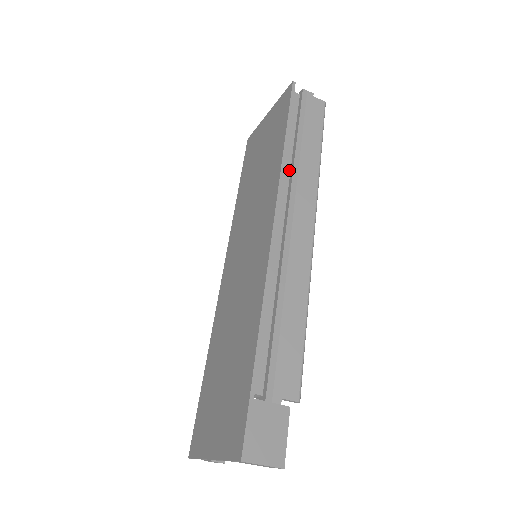
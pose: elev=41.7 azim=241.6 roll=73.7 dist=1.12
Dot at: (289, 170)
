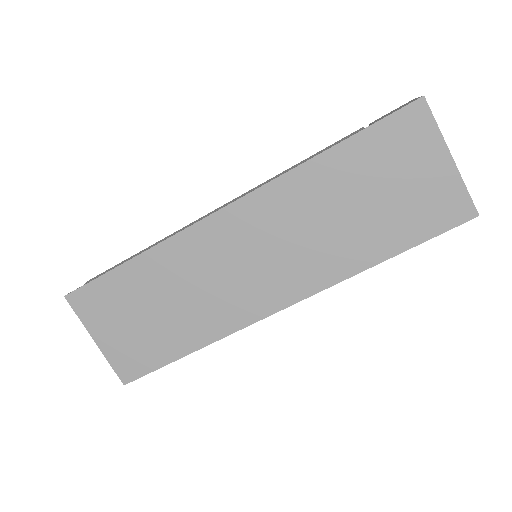
Dot at: occluded
